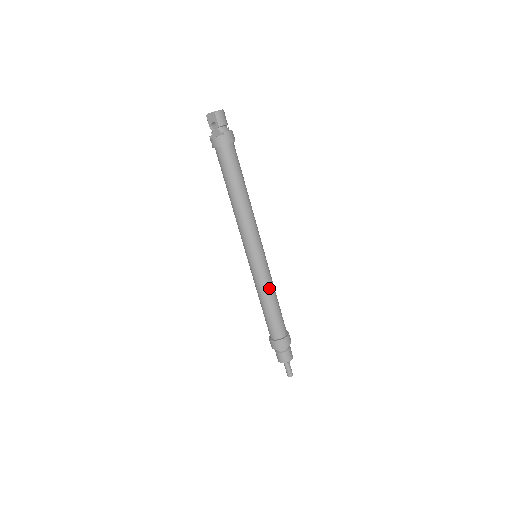
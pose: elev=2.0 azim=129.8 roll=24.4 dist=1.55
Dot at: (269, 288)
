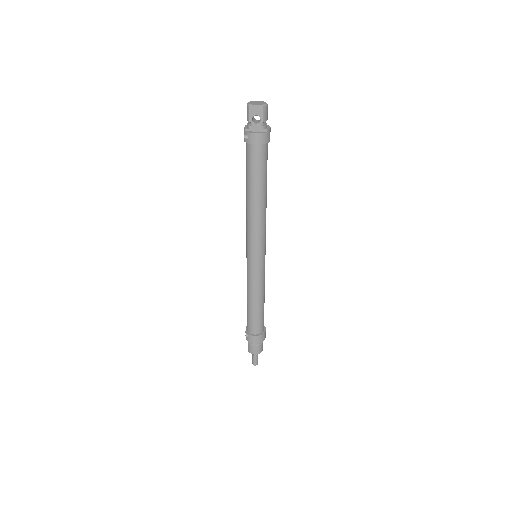
Dot at: (263, 287)
